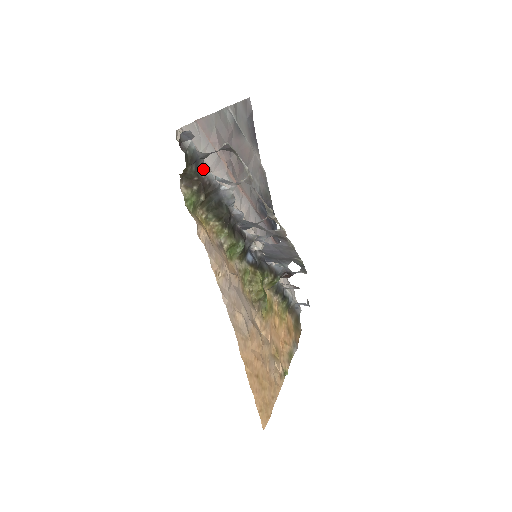
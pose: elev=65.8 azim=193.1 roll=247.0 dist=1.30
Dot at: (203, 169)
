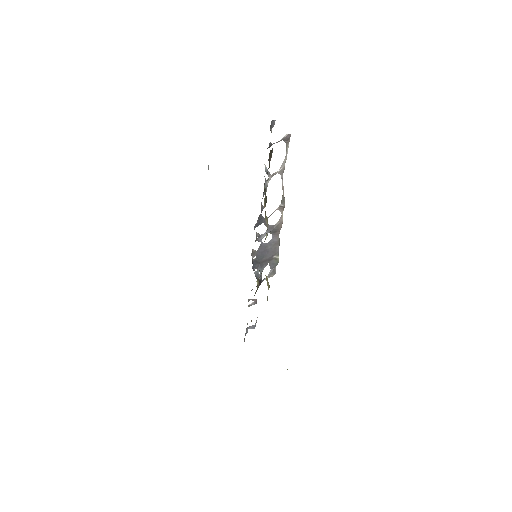
Dot at: occluded
